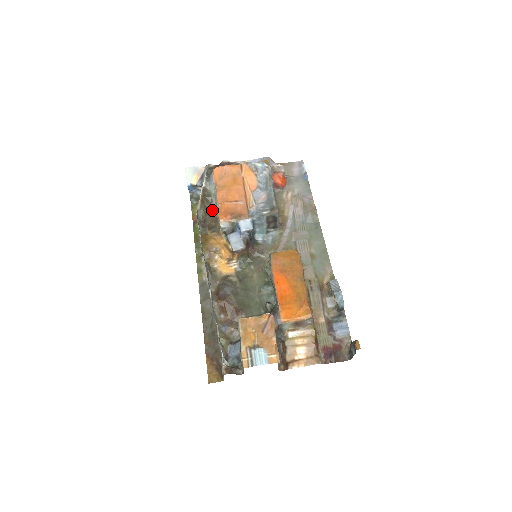
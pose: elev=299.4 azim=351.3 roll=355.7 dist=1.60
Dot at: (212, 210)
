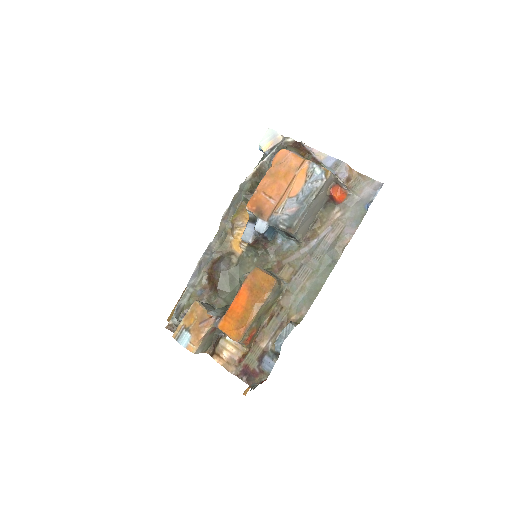
Dot at: occluded
